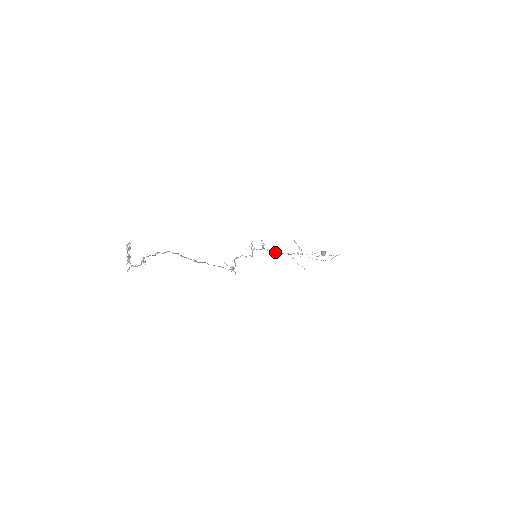
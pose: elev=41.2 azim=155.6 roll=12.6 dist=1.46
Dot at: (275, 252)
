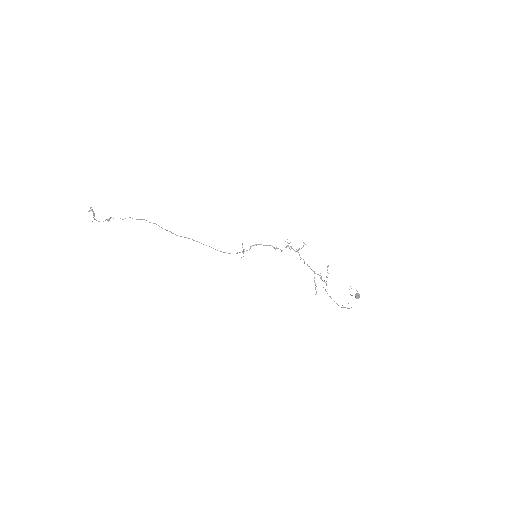
Dot at: (304, 262)
